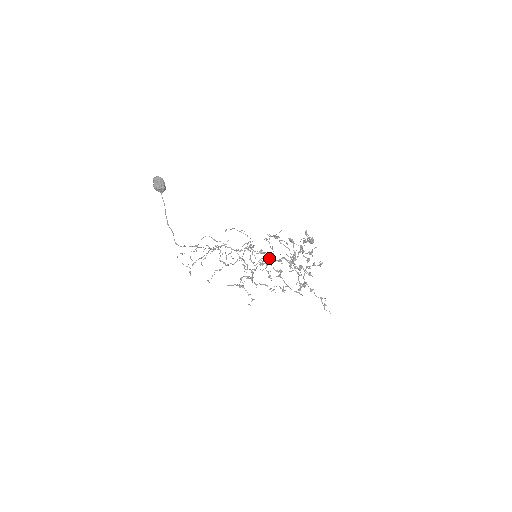
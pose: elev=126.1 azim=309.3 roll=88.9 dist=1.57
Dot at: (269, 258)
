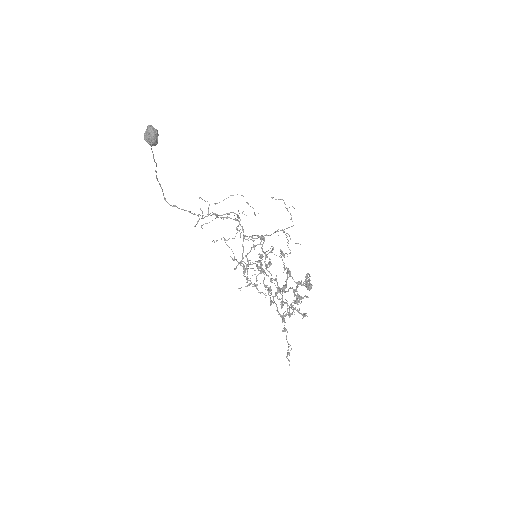
Dot at: (261, 270)
